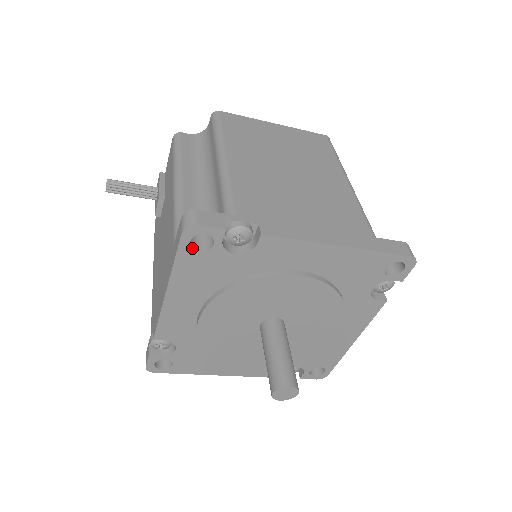
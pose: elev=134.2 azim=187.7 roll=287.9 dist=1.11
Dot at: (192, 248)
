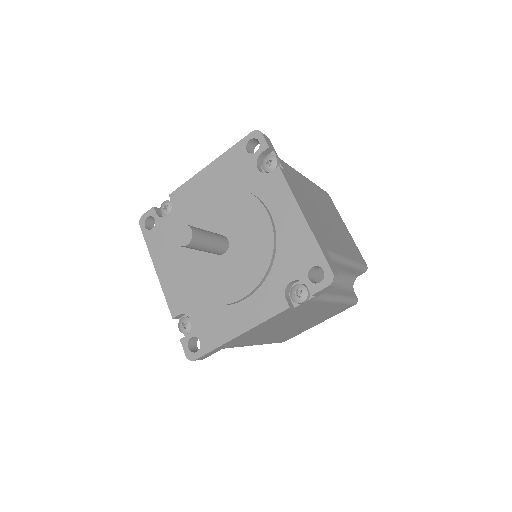
Dot at: (148, 230)
